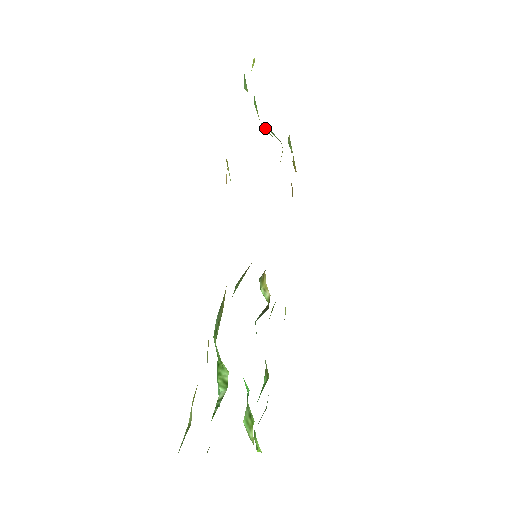
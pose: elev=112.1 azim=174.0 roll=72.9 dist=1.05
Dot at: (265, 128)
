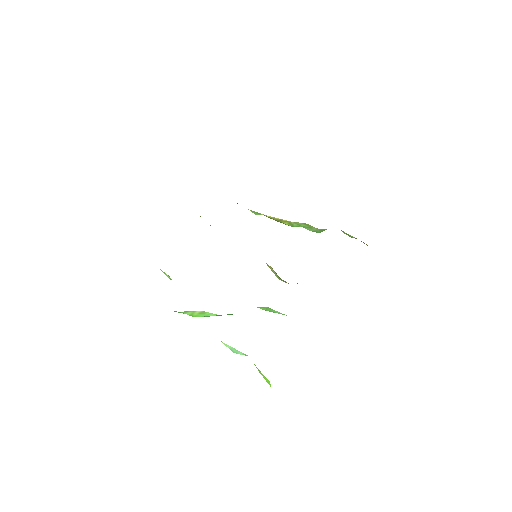
Dot at: (279, 220)
